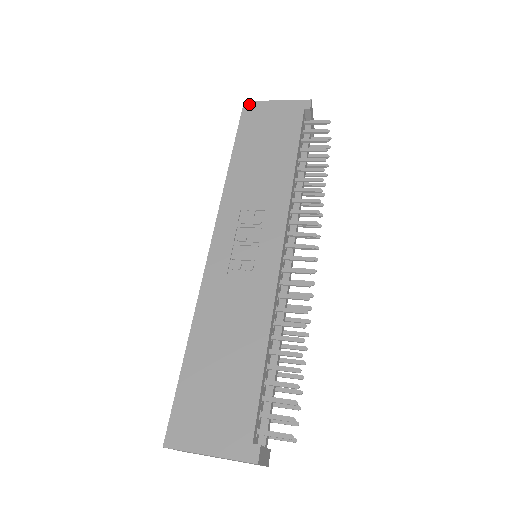
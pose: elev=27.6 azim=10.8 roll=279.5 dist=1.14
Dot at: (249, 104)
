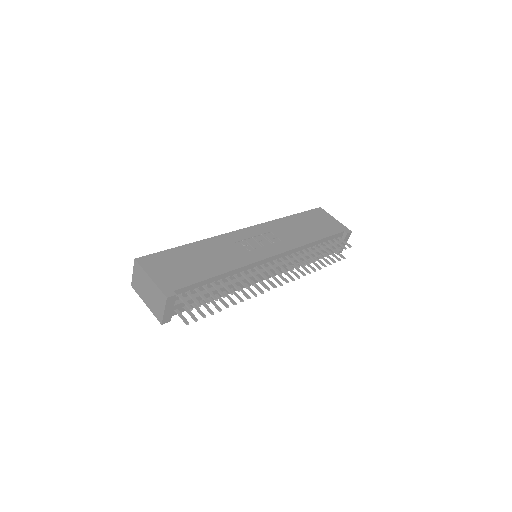
Dot at: (321, 209)
